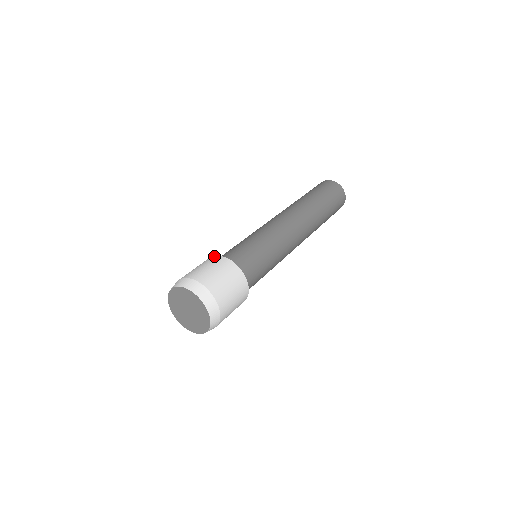
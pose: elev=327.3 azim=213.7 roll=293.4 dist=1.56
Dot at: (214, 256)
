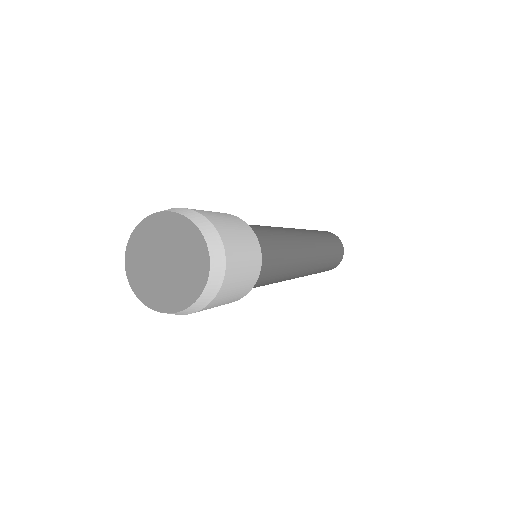
Dot at: occluded
